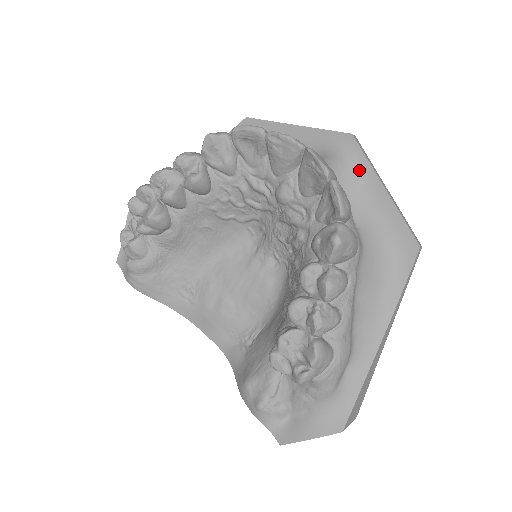
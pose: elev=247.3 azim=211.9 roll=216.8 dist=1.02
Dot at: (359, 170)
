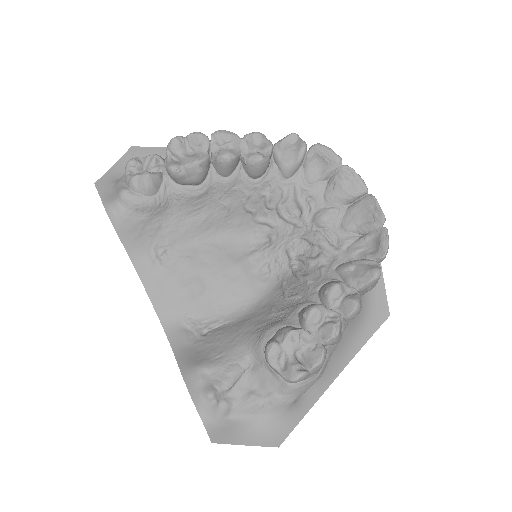
Dot at: occluded
